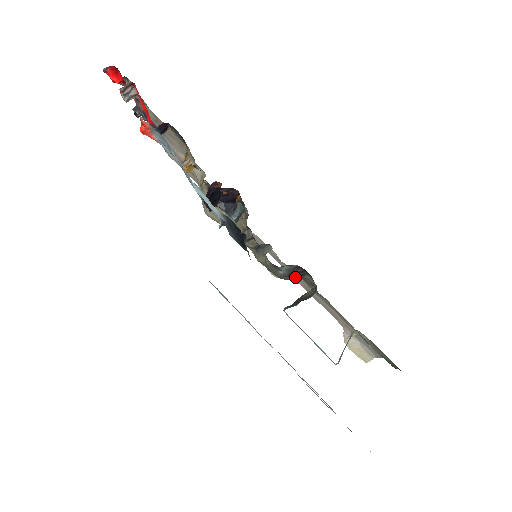
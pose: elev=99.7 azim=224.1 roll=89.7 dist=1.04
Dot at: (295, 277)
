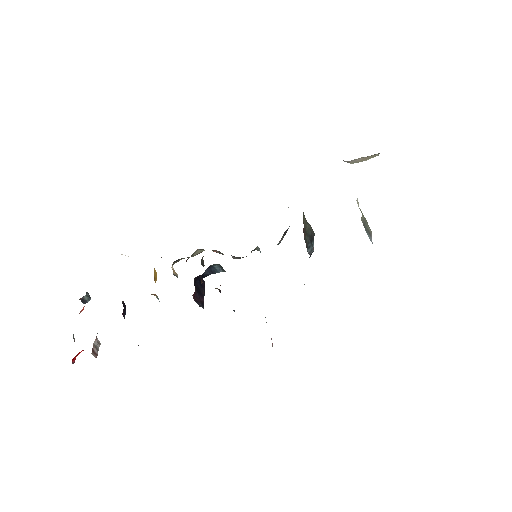
Dot at: occluded
